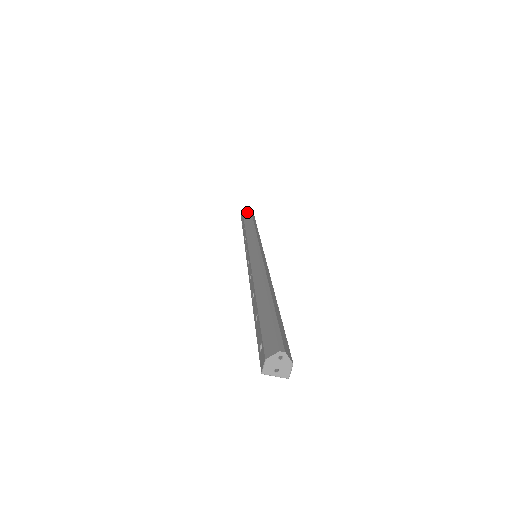
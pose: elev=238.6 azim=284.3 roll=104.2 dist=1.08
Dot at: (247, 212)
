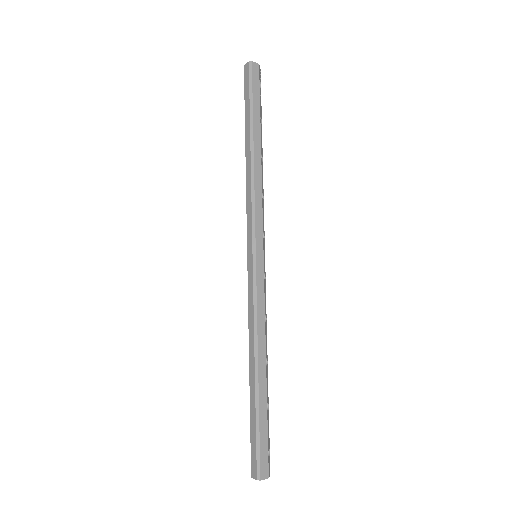
Dot at: (247, 94)
